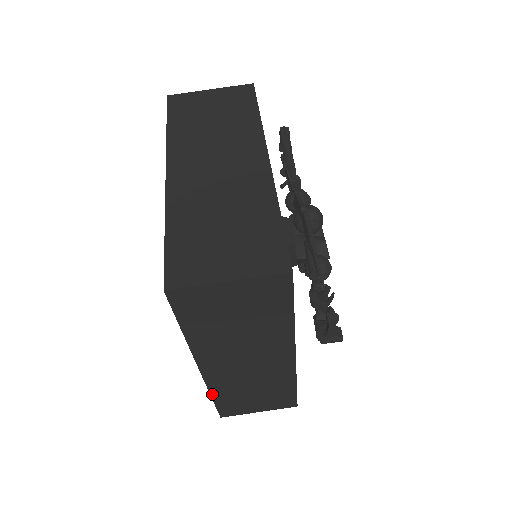
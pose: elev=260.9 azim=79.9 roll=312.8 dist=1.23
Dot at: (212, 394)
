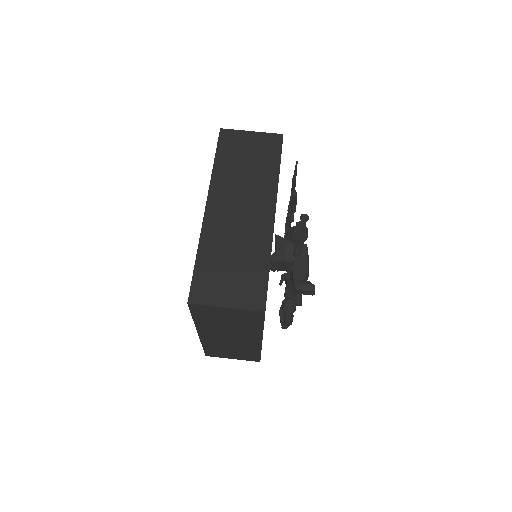
Dot at: (199, 249)
